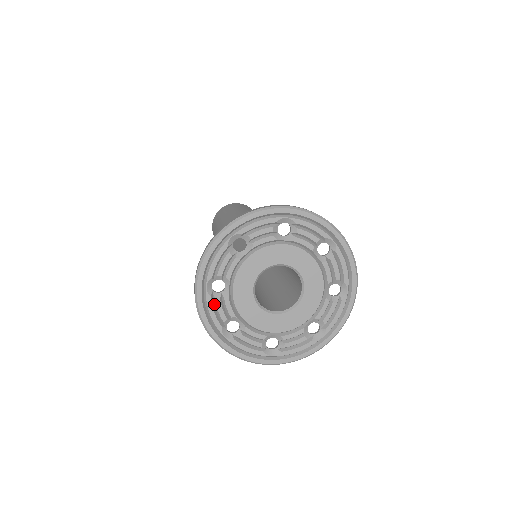
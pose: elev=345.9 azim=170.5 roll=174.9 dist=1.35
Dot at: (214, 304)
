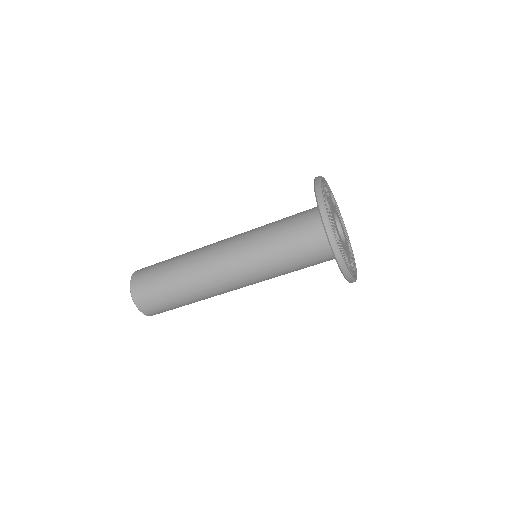
Dot at: occluded
